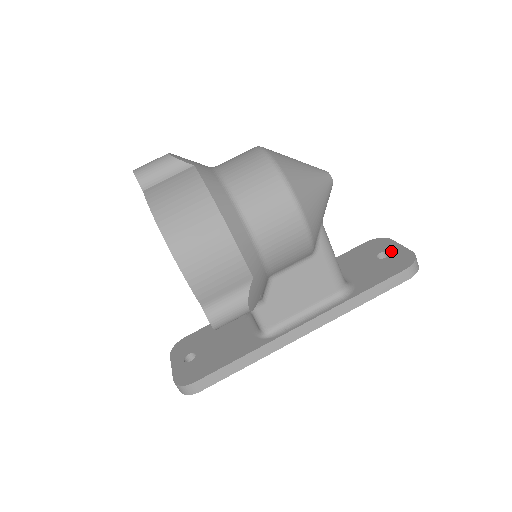
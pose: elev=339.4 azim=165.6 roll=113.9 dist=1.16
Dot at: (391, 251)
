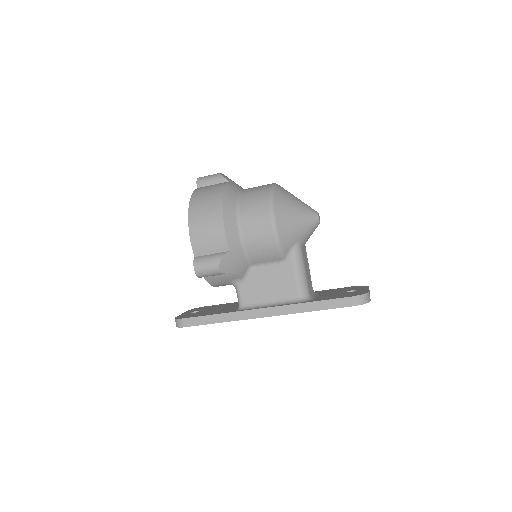
Dot at: (358, 290)
